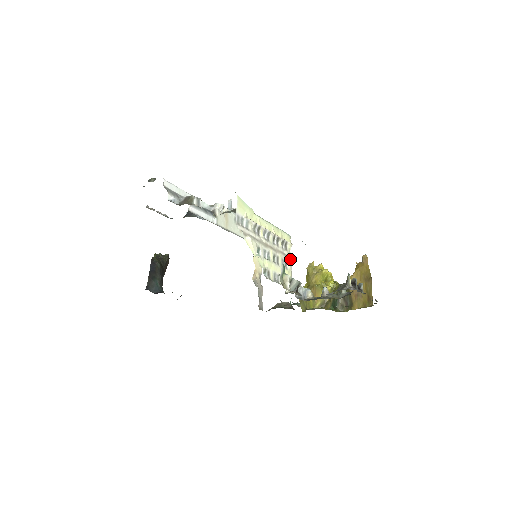
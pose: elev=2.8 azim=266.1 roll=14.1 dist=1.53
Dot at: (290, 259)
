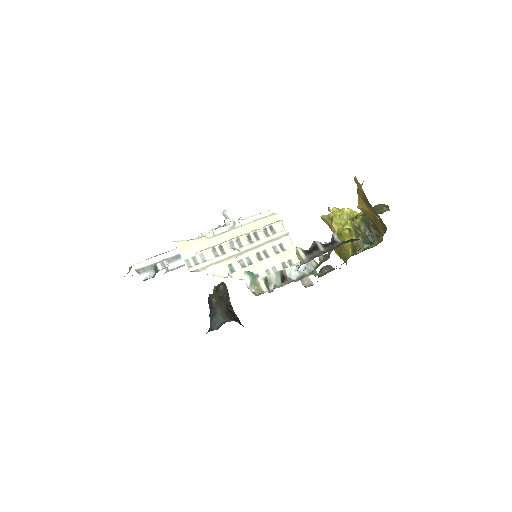
Dot at: (285, 238)
